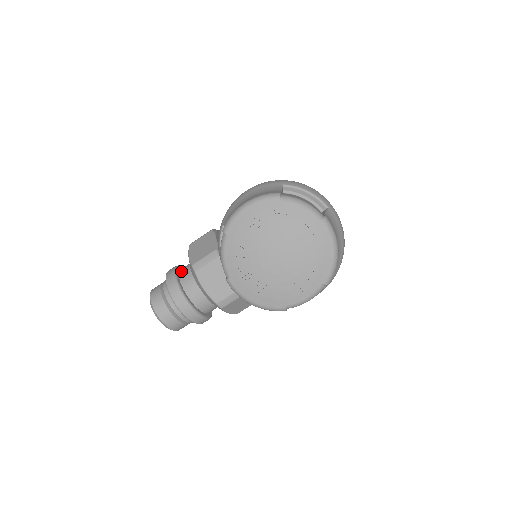
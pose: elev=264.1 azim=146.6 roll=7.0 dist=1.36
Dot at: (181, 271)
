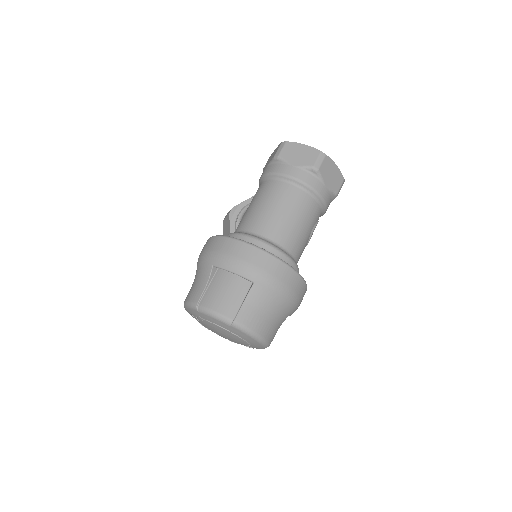
Dot at: occluded
